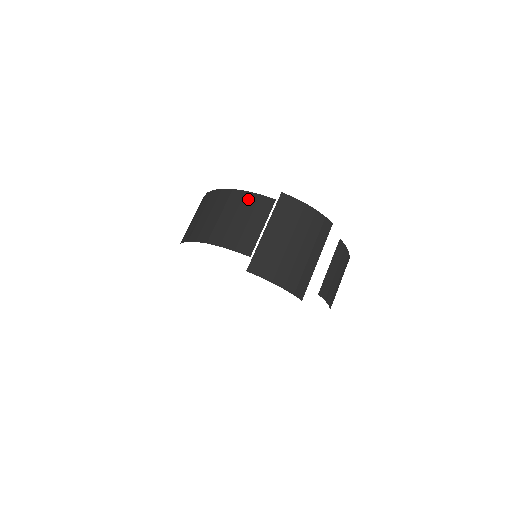
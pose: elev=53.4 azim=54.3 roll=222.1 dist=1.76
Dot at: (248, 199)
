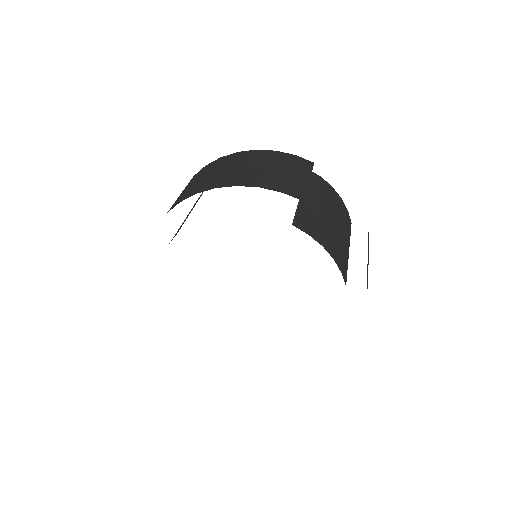
Dot at: (282, 156)
